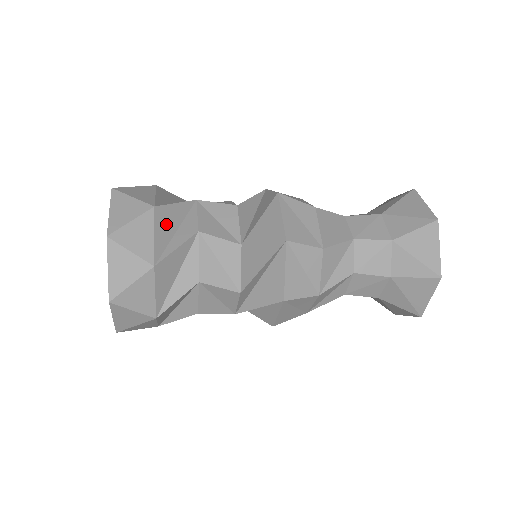
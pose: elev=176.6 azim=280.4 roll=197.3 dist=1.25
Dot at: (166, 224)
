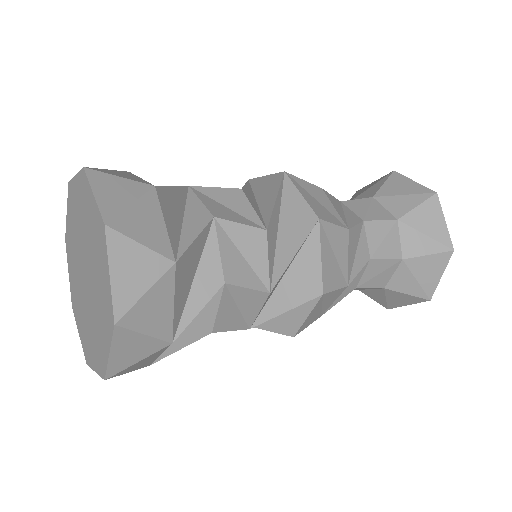
Dot at: (185, 278)
